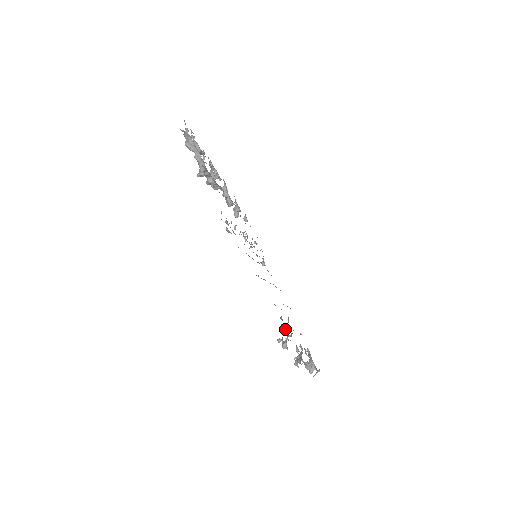
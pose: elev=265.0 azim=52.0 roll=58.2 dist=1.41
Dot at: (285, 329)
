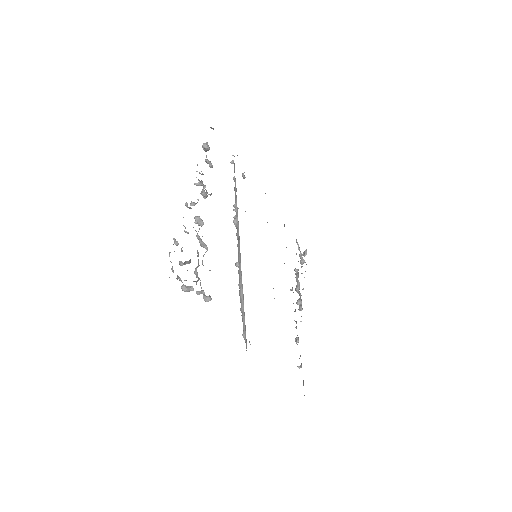
Dot at: occluded
